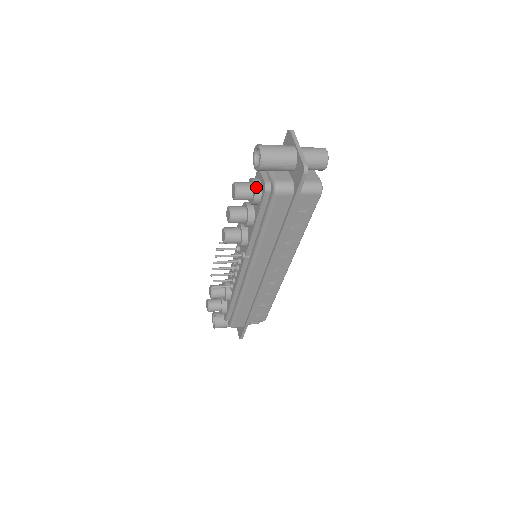
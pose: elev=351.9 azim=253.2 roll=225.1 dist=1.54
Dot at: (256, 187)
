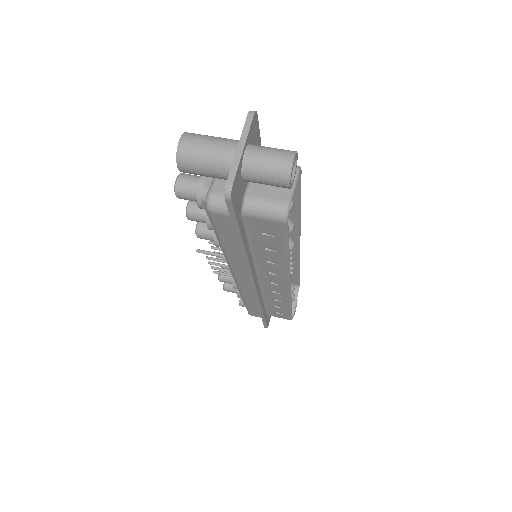
Dot at: (199, 189)
